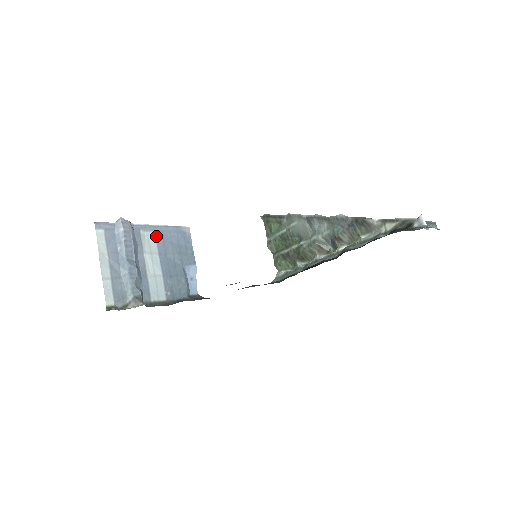
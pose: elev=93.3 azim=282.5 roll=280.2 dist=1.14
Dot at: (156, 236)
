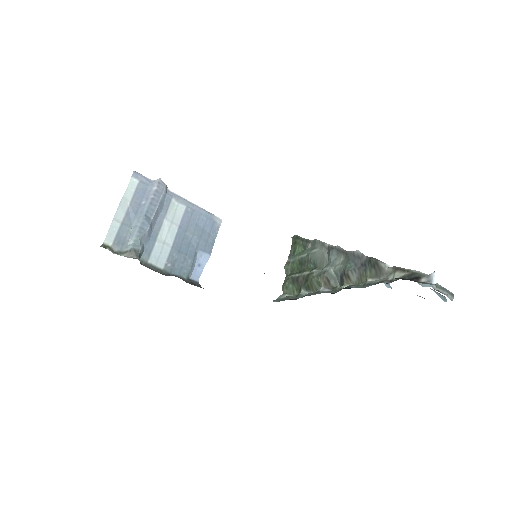
Dot at: (185, 211)
